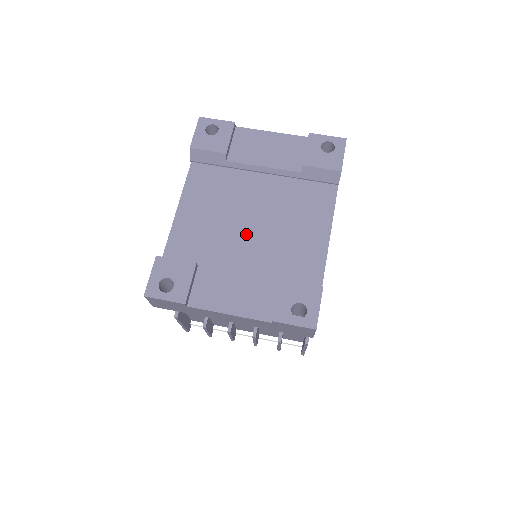
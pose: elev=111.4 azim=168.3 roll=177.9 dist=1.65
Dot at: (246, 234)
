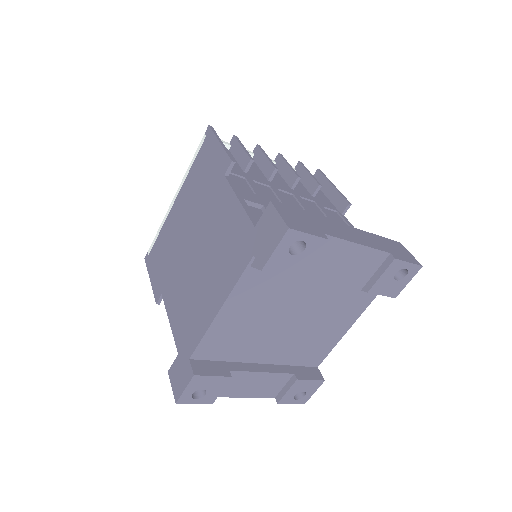
Dot at: (280, 333)
